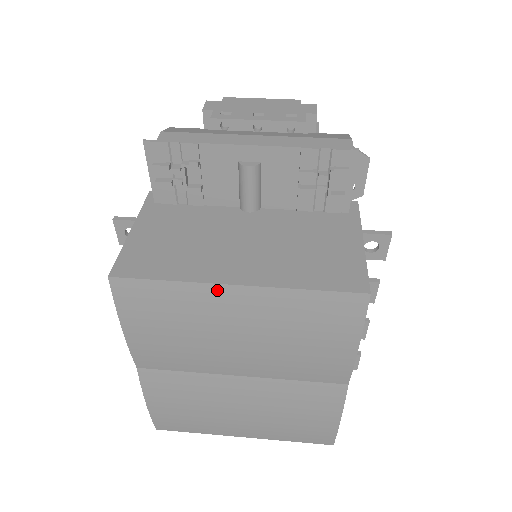
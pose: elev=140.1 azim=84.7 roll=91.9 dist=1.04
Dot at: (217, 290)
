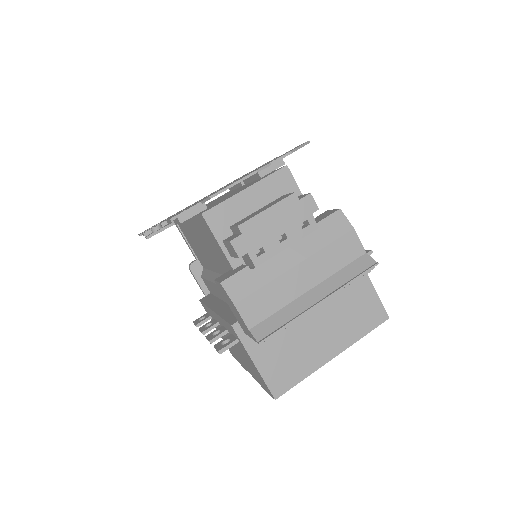
Dot at: (324, 363)
